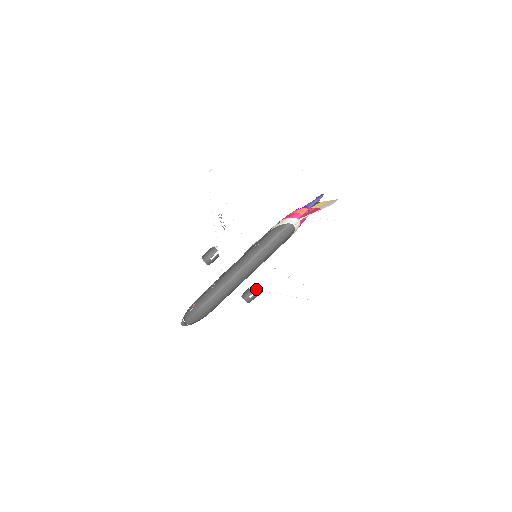
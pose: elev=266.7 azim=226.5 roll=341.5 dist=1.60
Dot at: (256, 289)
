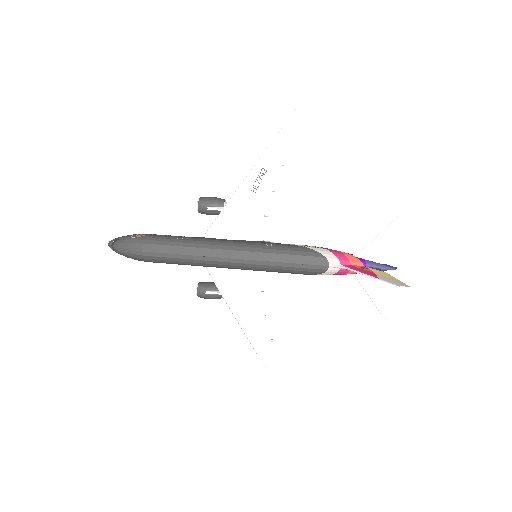
Dot at: (220, 290)
